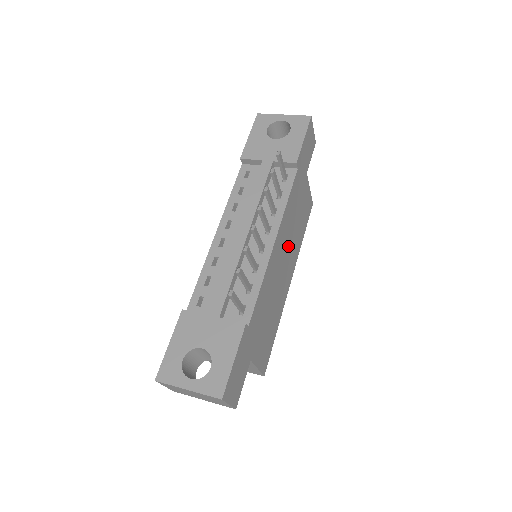
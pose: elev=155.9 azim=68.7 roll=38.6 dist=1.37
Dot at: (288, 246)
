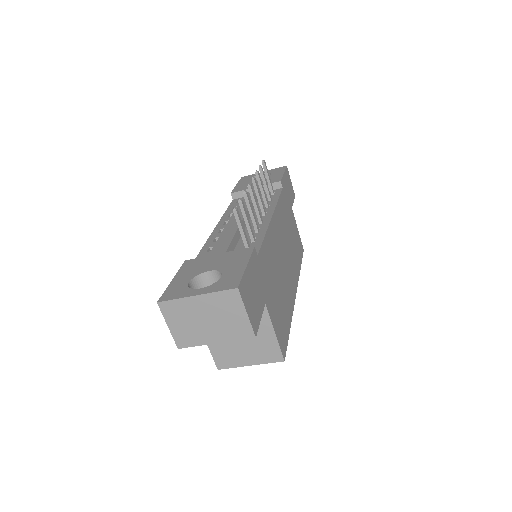
Dot at: (286, 247)
